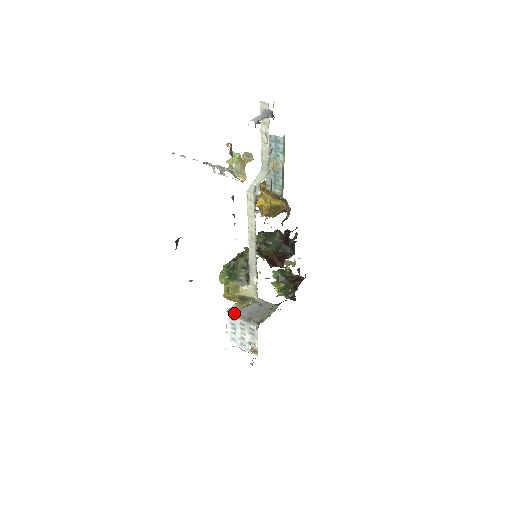
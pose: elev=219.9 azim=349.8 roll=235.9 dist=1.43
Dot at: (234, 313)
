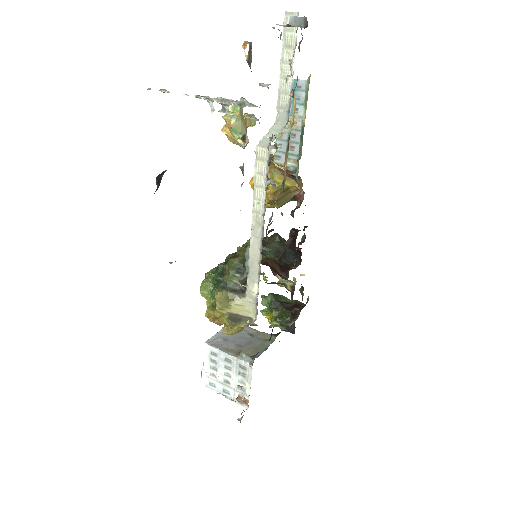
Dot at: (216, 345)
